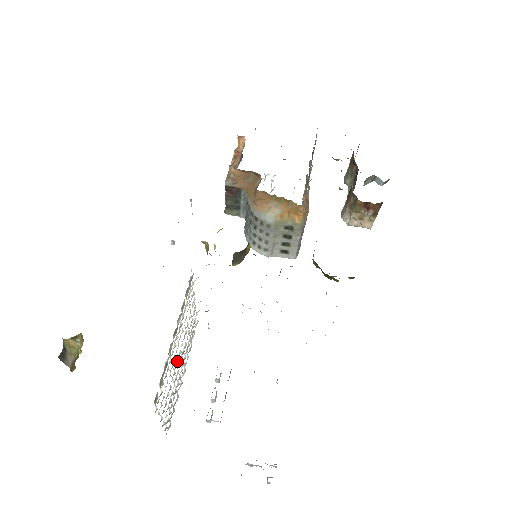
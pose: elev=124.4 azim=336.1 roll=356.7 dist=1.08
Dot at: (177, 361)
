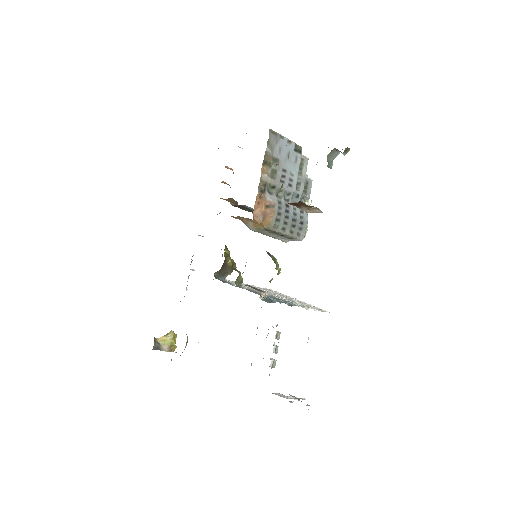
Dot at: occluded
